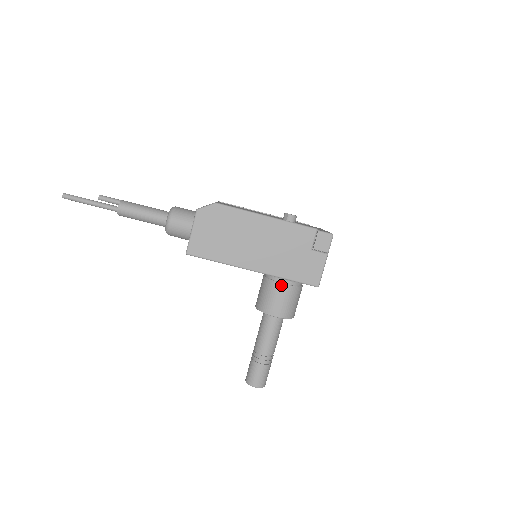
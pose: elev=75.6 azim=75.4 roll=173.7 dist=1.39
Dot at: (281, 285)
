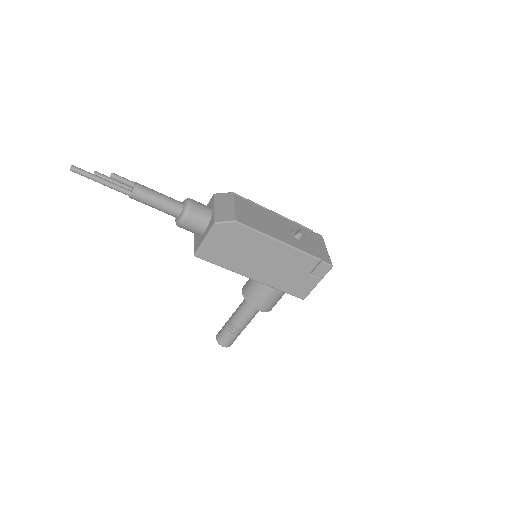
Dot at: (272, 290)
